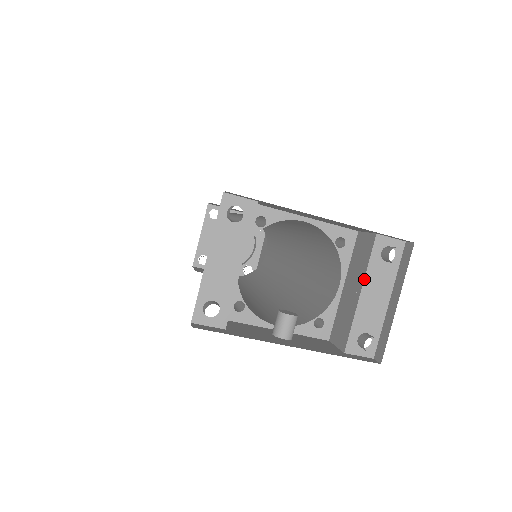
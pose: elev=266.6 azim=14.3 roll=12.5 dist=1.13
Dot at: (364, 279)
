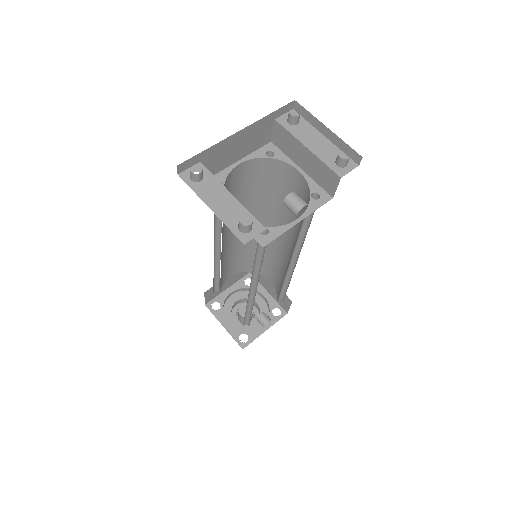
Dot at: (299, 141)
